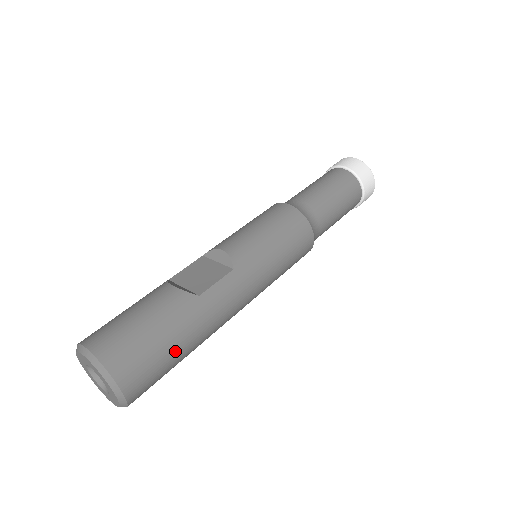
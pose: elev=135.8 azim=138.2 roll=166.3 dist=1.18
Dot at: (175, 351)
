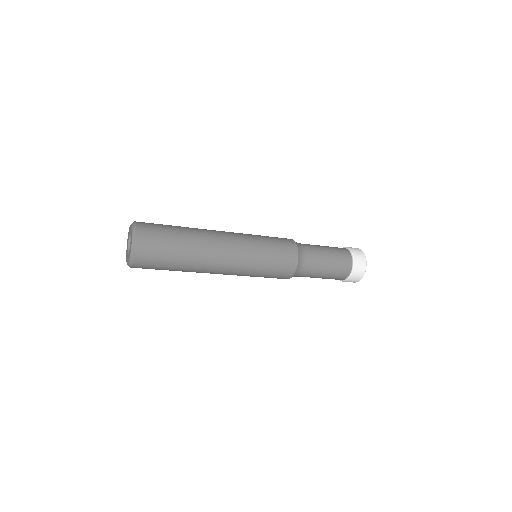
Dot at: (172, 226)
